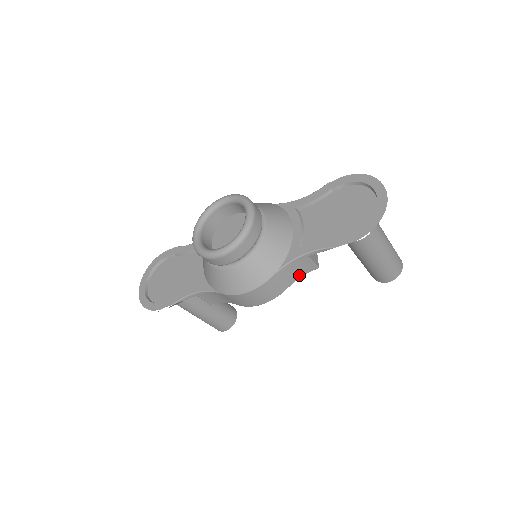
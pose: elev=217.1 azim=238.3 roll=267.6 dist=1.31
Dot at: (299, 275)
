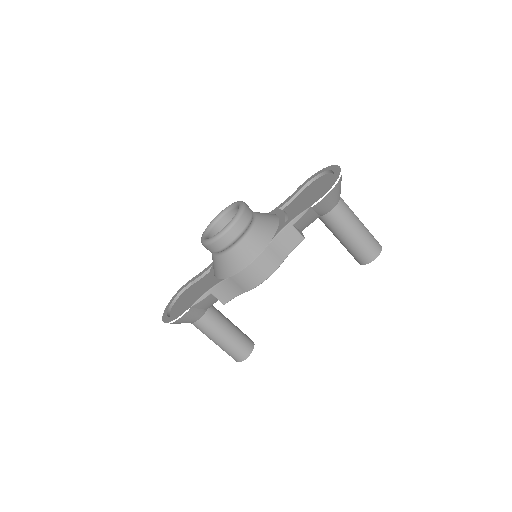
Dot at: (290, 248)
